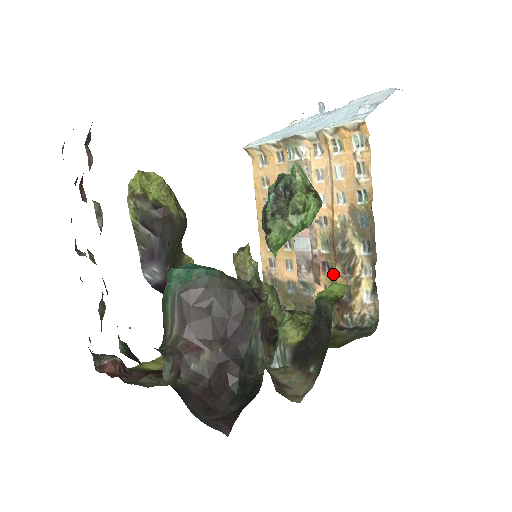
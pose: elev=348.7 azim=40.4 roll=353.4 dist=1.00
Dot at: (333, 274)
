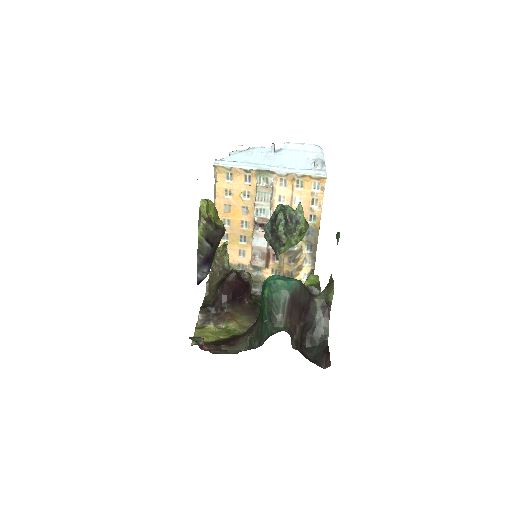
Dot at: (281, 262)
